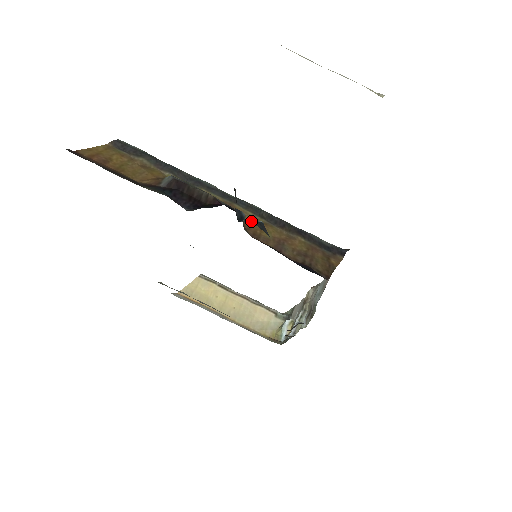
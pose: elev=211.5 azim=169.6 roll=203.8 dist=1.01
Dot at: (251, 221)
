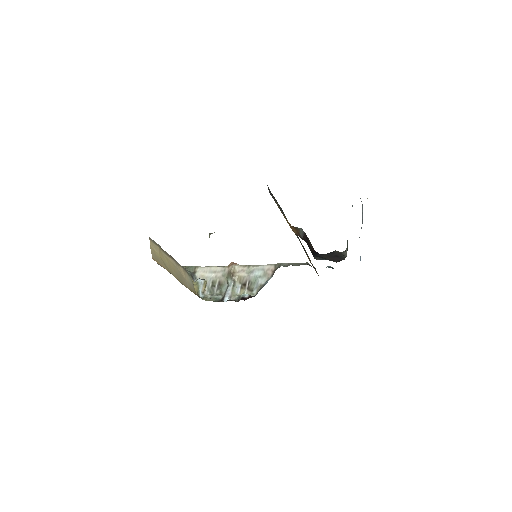
Dot at: (332, 268)
